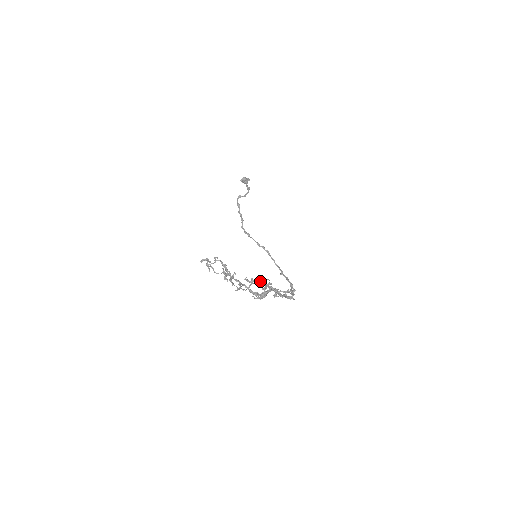
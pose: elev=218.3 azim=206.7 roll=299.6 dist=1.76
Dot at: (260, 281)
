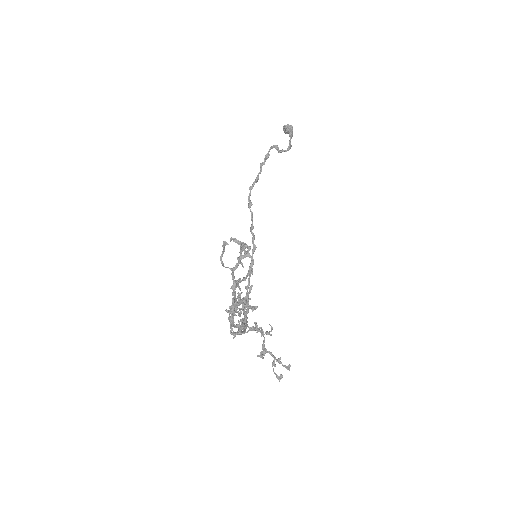
Dot at: (246, 304)
